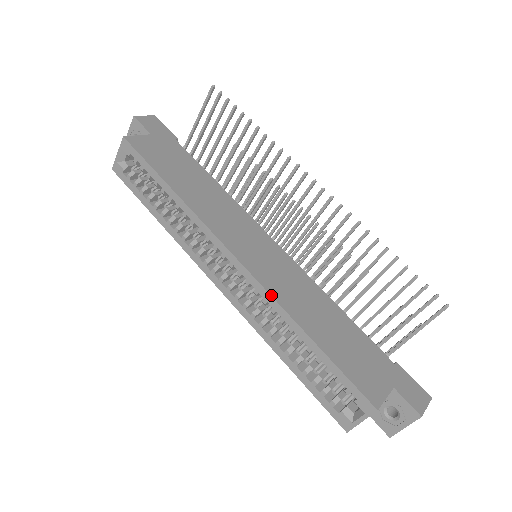
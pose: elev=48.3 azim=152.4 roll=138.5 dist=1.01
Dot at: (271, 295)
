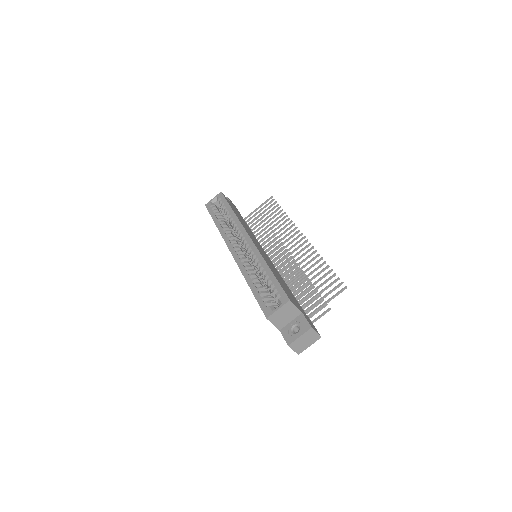
Dot at: (259, 251)
